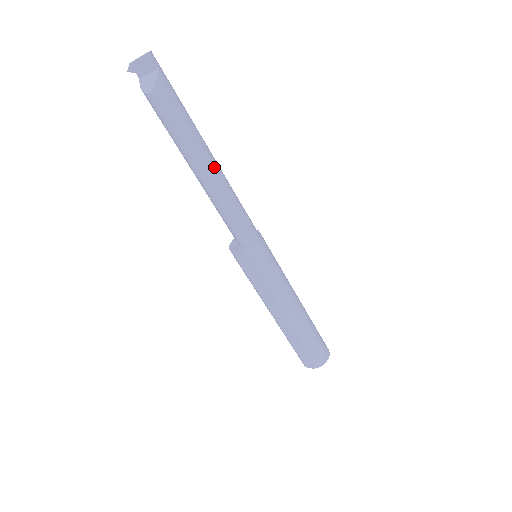
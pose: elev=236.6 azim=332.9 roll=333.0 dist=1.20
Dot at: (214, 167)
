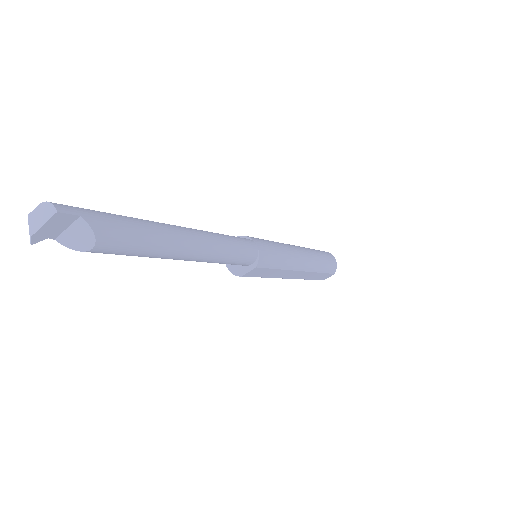
Dot at: (194, 237)
